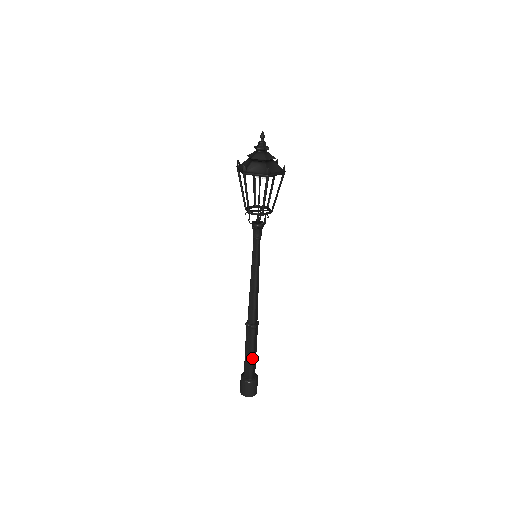
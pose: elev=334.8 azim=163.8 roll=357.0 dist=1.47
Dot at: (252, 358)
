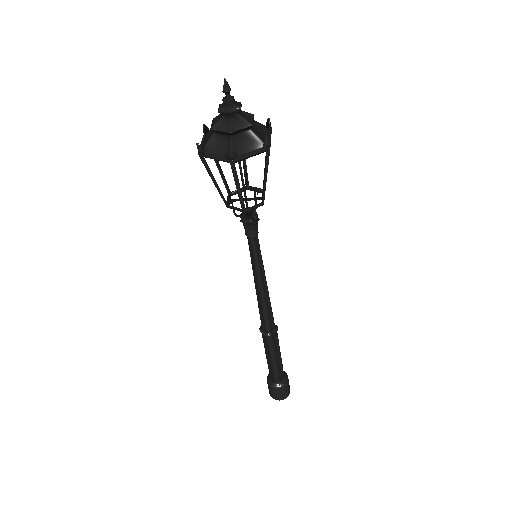
Dot at: (274, 365)
